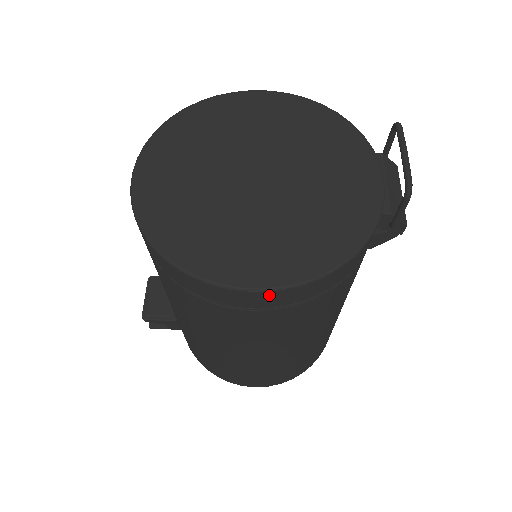
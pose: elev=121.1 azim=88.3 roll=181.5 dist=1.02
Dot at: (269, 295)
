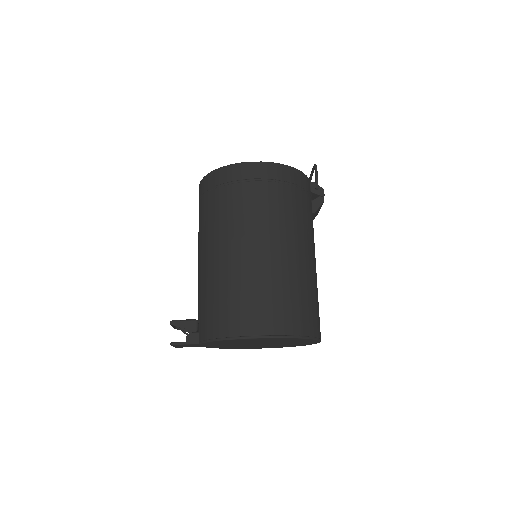
Dot at: (264, 166)
